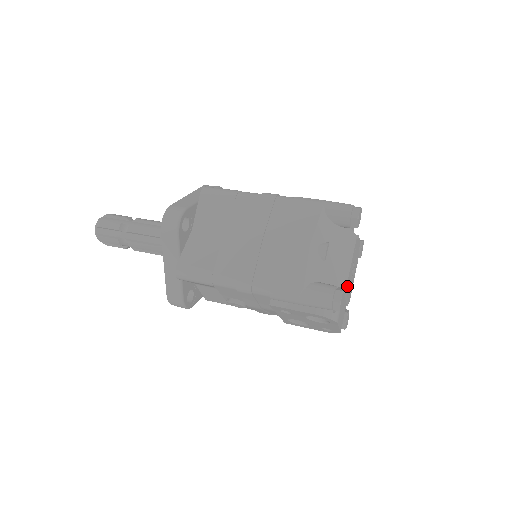
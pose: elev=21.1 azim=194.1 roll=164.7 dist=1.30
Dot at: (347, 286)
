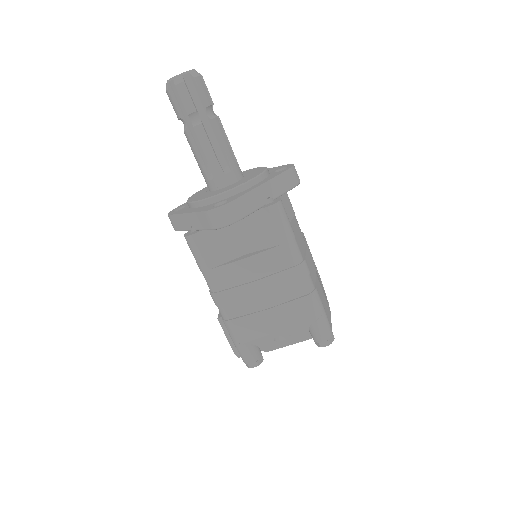
Dot at: occluded
